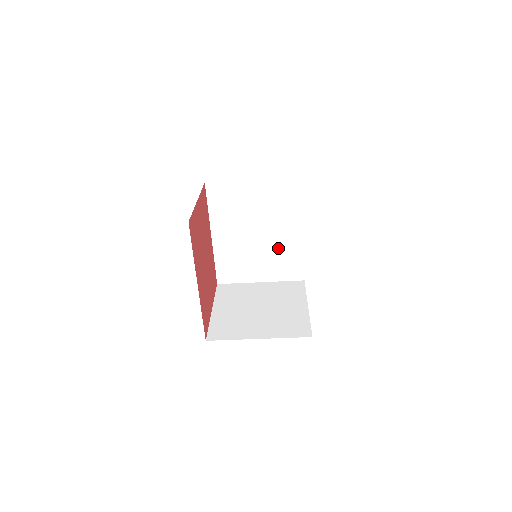
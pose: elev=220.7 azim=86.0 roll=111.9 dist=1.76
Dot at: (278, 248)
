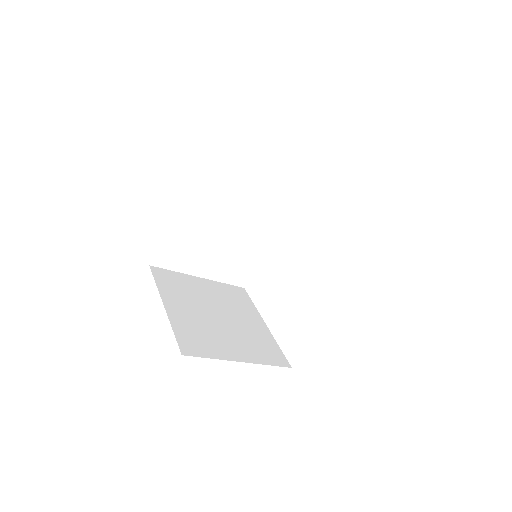
Dot at: (242, 245)
